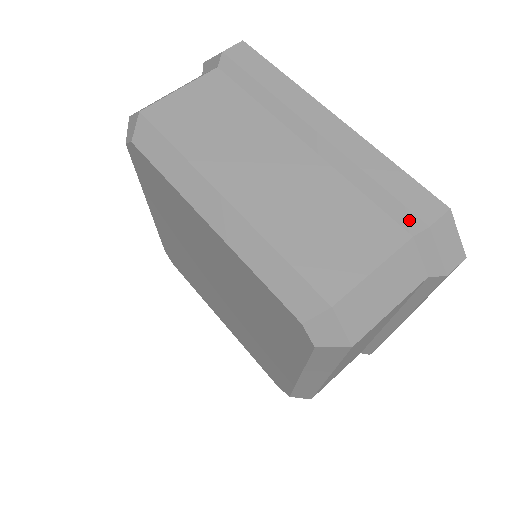
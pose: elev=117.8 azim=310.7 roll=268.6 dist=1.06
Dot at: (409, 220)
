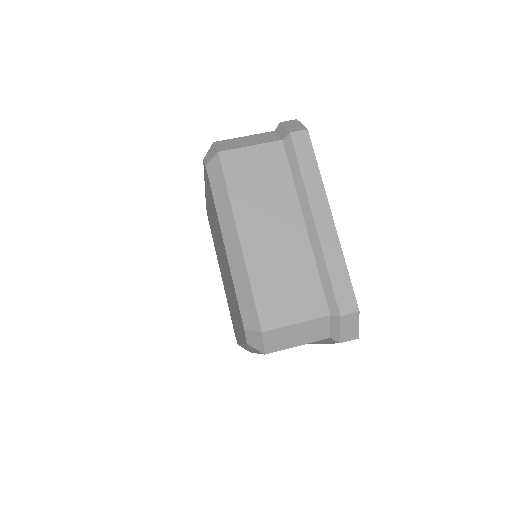
Dot at: (333, 305)
